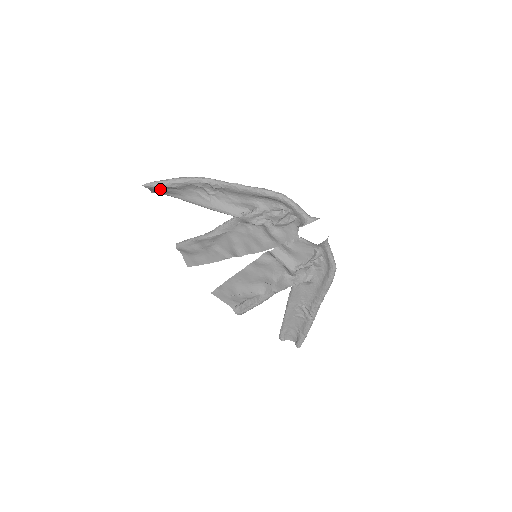
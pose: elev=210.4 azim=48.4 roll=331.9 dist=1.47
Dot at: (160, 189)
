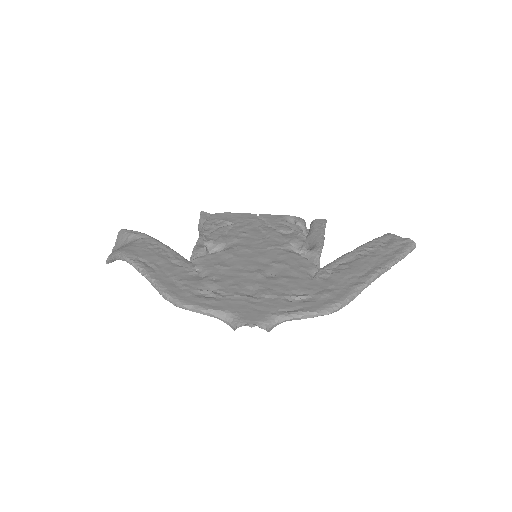
Dot at: occluded
